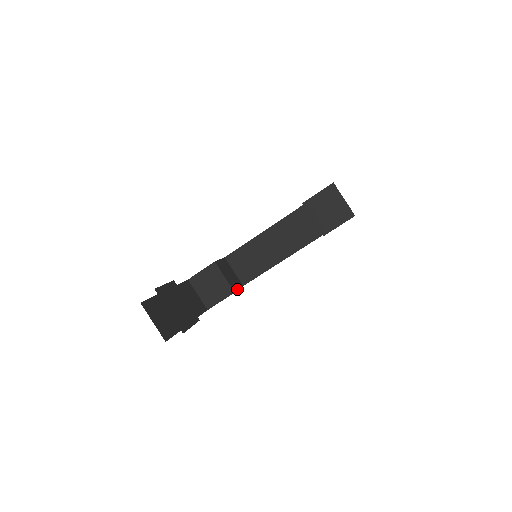
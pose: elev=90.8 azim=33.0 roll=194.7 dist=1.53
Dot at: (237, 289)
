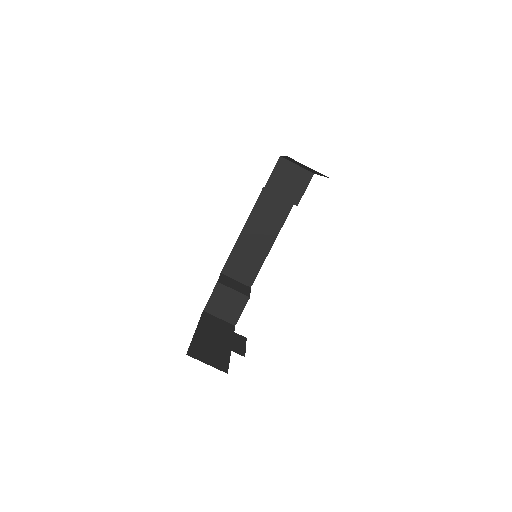
Dot at: (249, 293)
